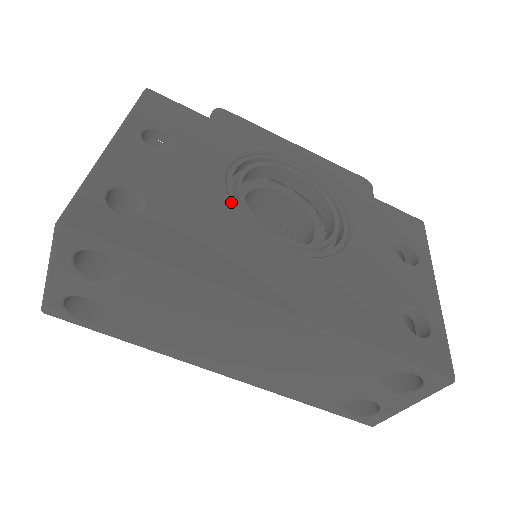
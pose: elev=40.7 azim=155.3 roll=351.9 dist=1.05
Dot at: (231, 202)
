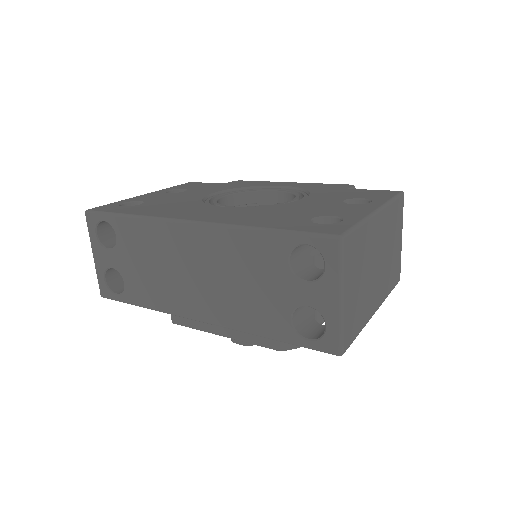
Dot at: (202, 199)
